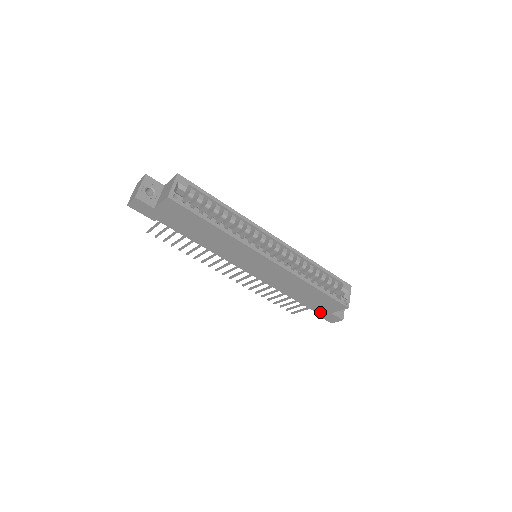
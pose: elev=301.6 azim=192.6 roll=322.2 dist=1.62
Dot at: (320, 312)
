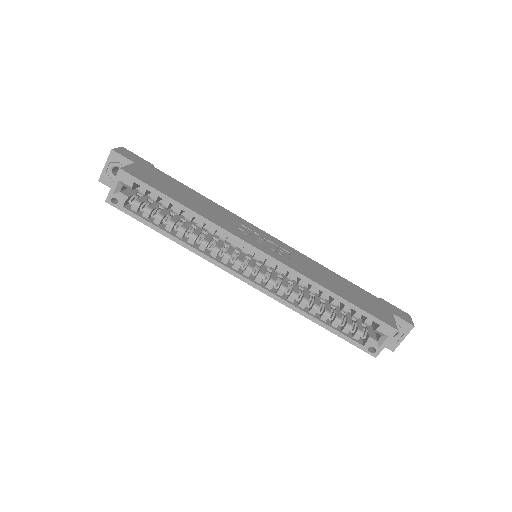
Dot at: occluded
